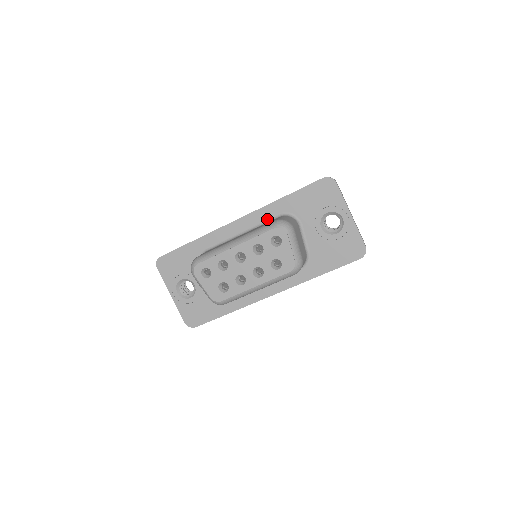
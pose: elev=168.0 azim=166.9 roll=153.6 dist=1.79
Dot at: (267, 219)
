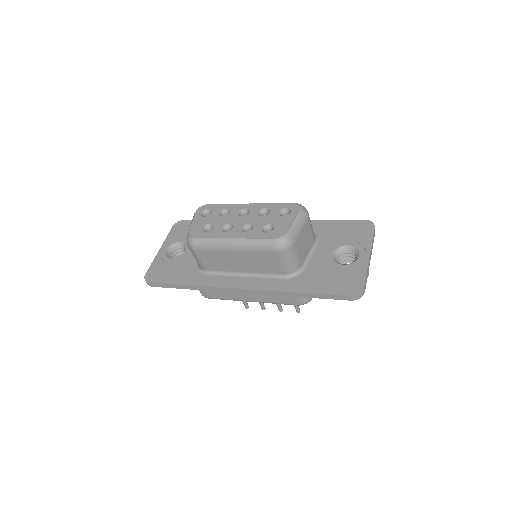
Dot at: occluded
